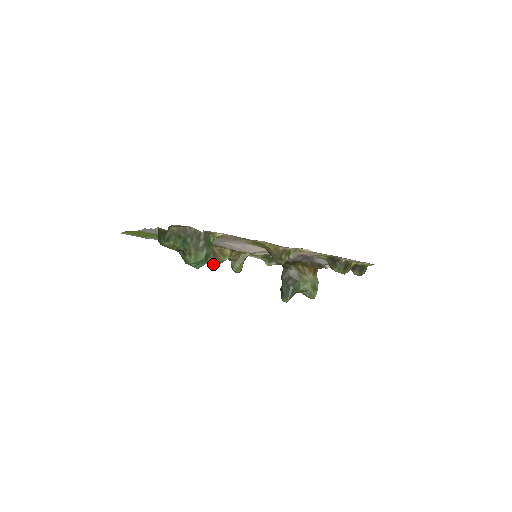
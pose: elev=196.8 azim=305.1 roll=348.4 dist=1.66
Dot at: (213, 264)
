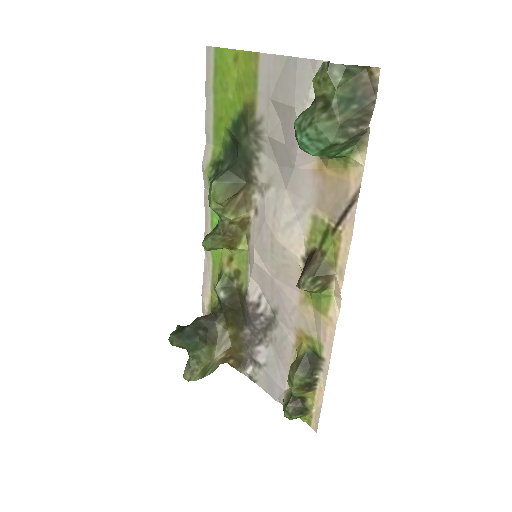
Dot at: (214, 201)
